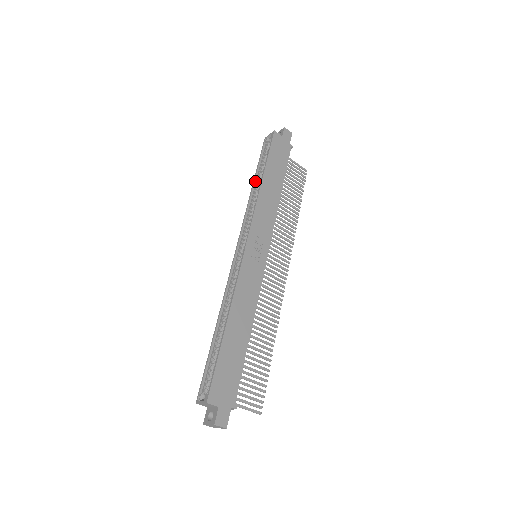
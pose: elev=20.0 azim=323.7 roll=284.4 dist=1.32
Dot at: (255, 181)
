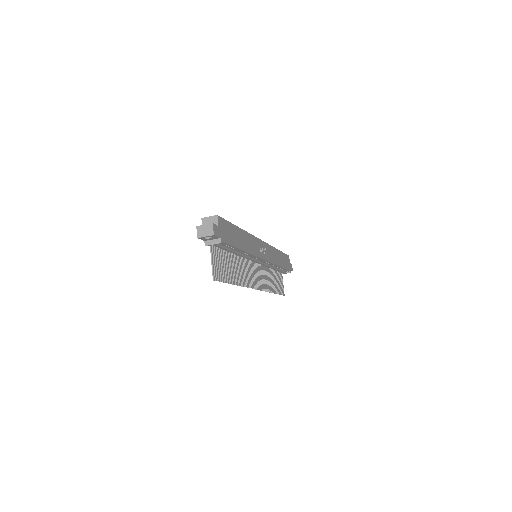
Dot at: occluded
